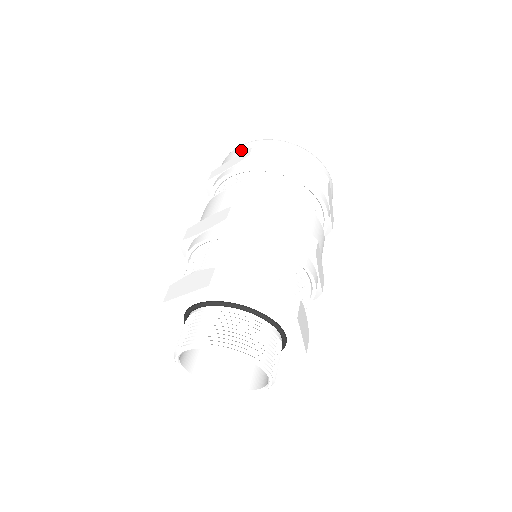
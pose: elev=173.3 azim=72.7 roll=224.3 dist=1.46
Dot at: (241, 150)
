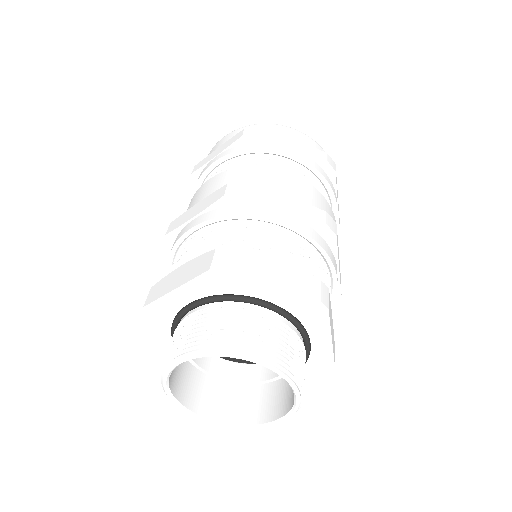
Dot at: (230, 137)
